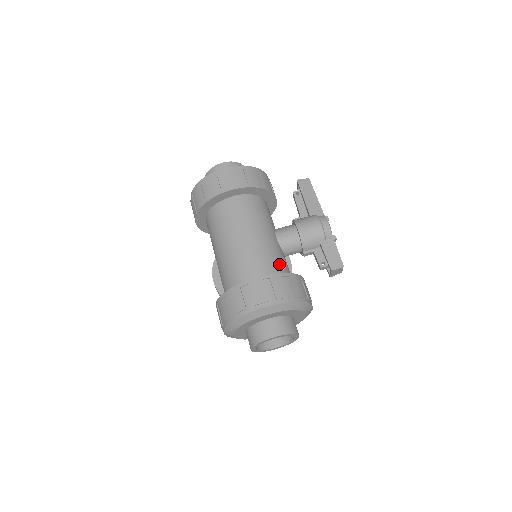
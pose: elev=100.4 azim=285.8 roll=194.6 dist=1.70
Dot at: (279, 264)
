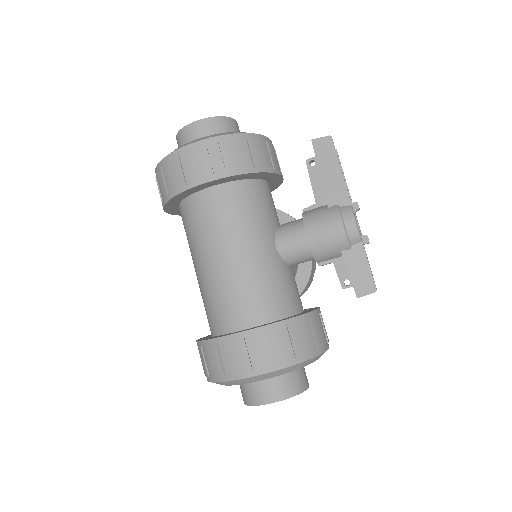
Dot at: (276, 296)
